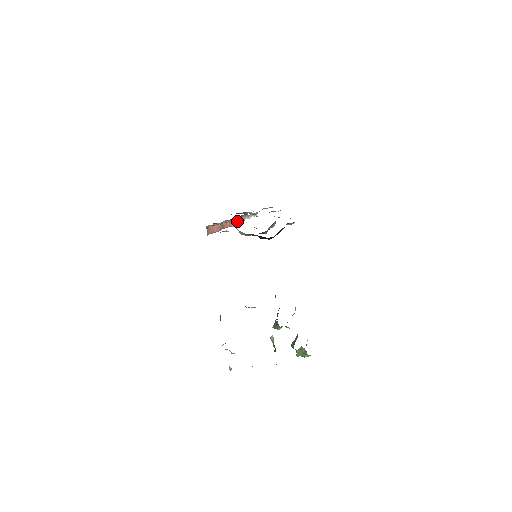
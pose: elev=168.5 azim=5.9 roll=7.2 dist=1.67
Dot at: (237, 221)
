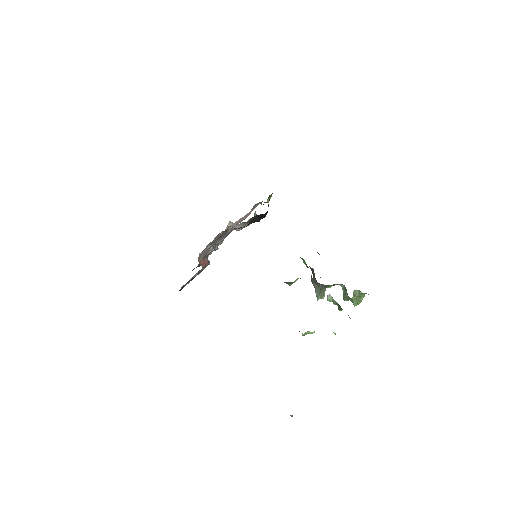
Dot at: (214, 249)
